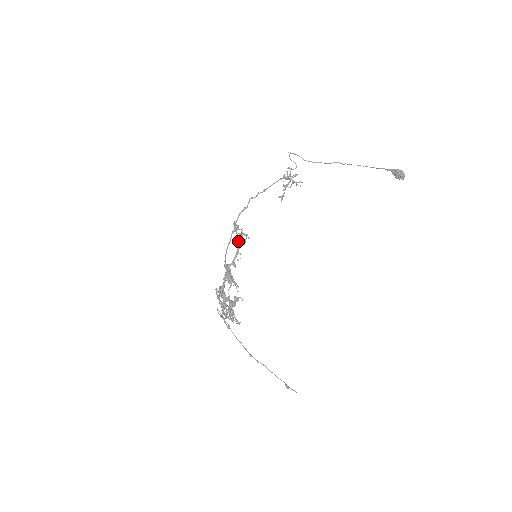
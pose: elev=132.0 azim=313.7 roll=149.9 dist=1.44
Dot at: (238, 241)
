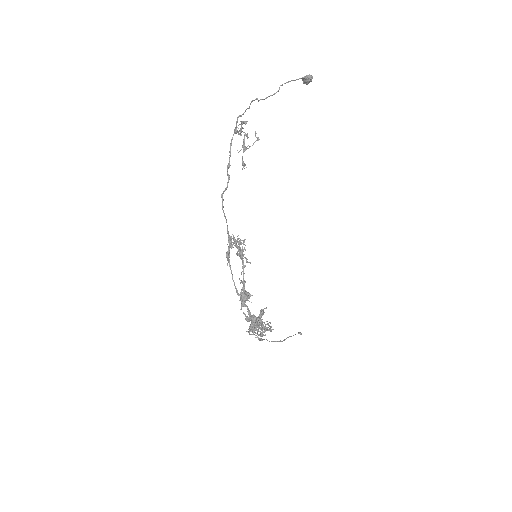
Dot at: (240, 255)
